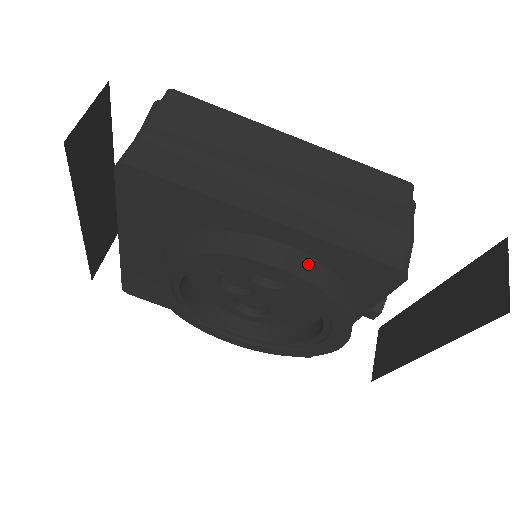
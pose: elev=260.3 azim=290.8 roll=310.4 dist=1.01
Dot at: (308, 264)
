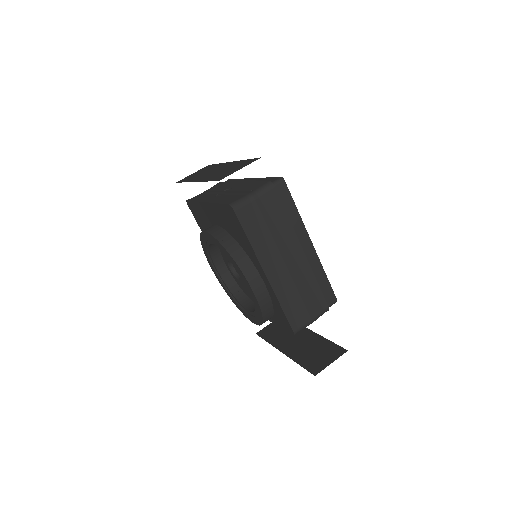
Dot at: (266, 298)
